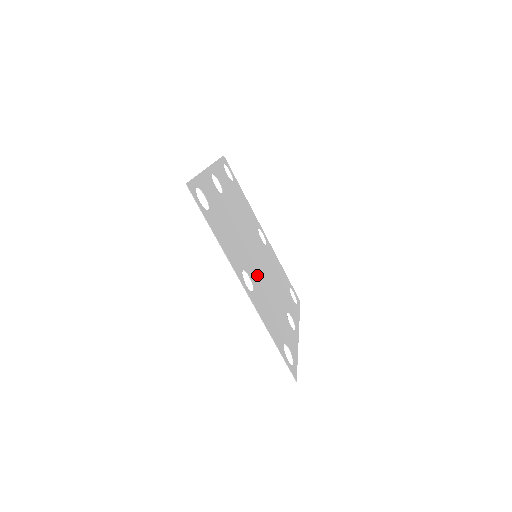
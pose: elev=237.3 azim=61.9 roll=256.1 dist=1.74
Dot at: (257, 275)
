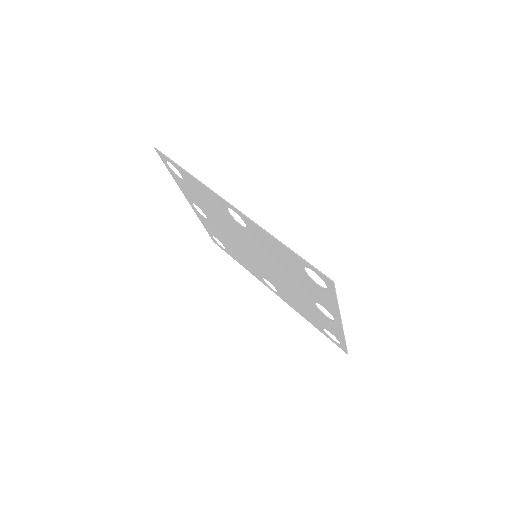
Dot at: (255, 245)
